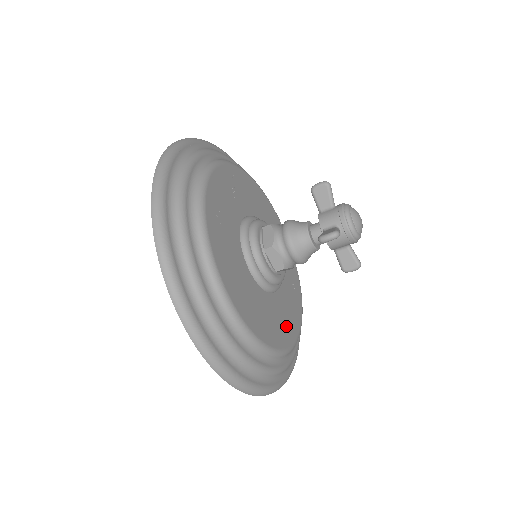
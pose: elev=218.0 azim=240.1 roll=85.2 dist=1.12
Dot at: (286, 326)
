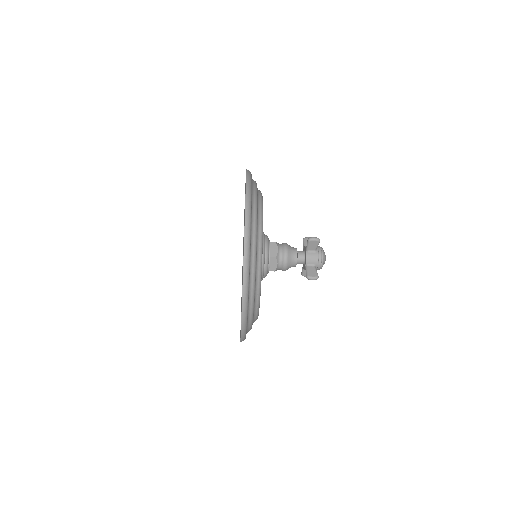
Dot at: occluded
